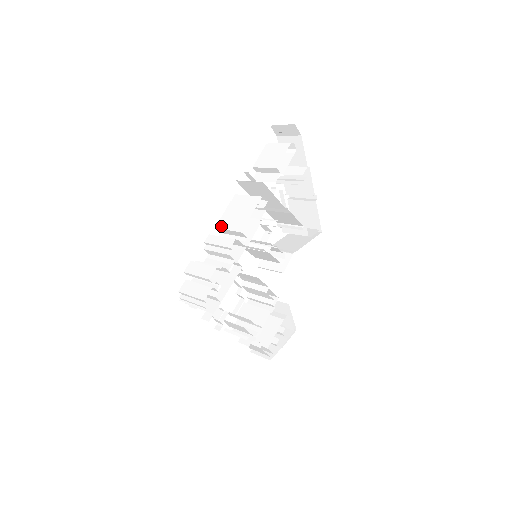
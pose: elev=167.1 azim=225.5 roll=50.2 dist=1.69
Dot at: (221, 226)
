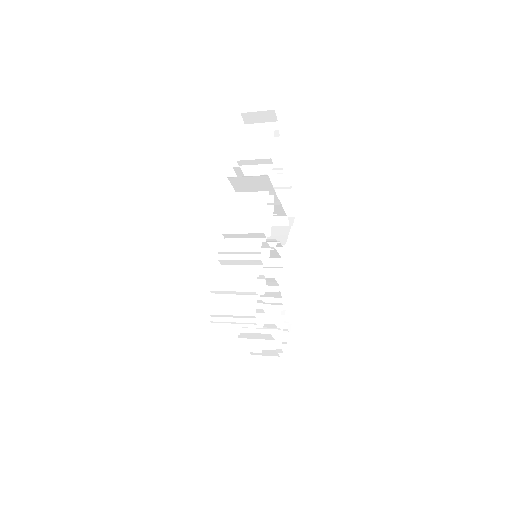
Dot at: (230, 231)
